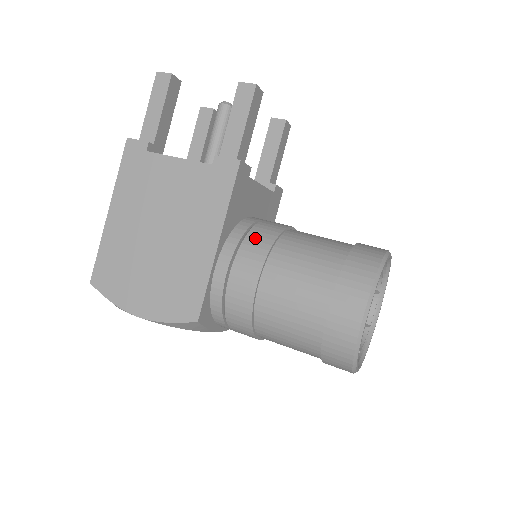
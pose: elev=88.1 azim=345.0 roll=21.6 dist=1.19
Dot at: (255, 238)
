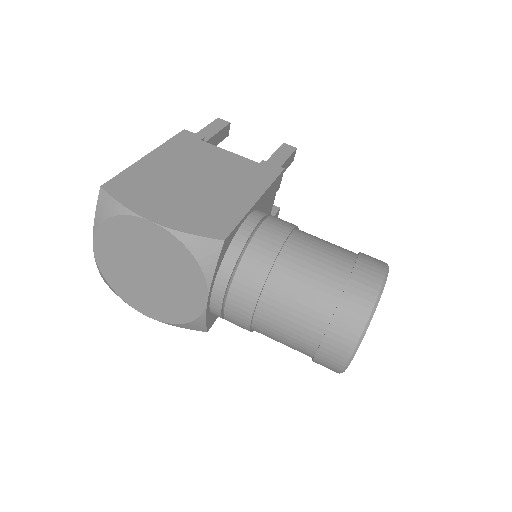
Dot at: occluded
